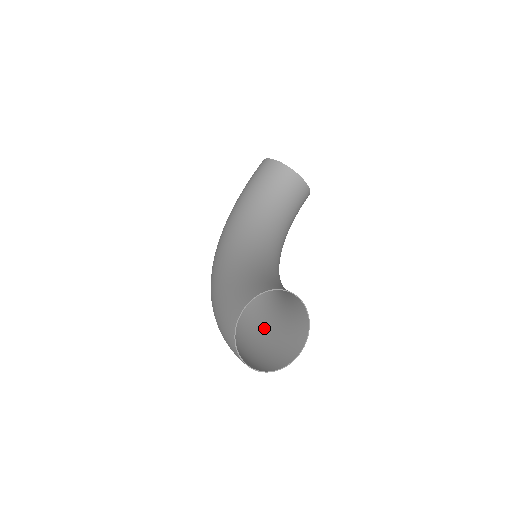
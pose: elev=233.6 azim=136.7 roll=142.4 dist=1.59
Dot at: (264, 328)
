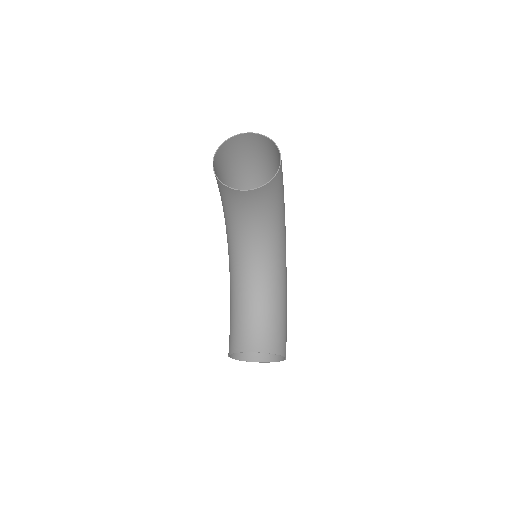
Dot at: occluded
